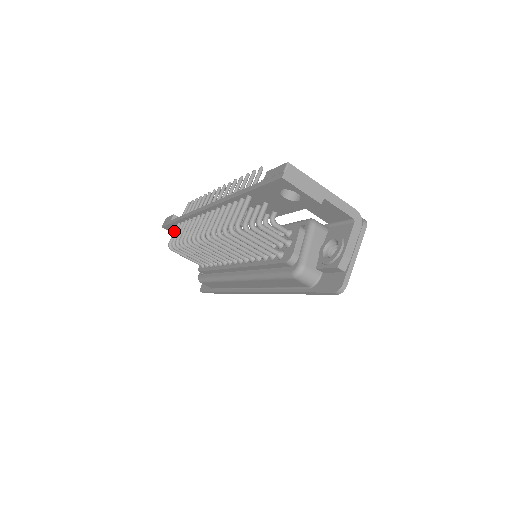
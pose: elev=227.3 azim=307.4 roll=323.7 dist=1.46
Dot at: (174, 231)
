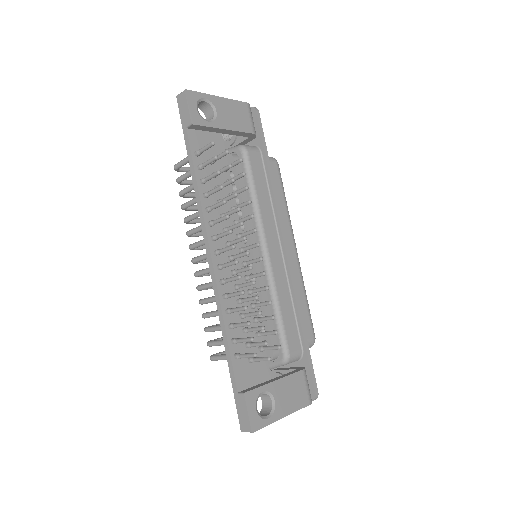
Dot at: (184, 162)
